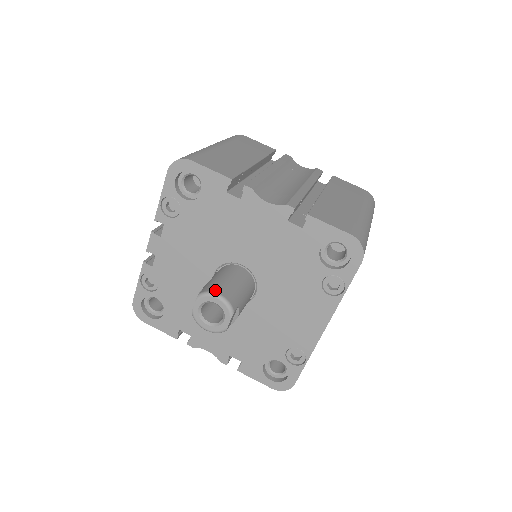
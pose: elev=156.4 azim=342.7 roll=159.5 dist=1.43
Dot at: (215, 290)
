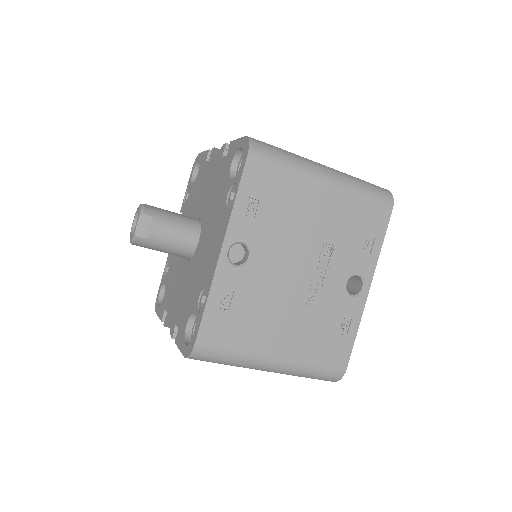
Dot at: occluded
